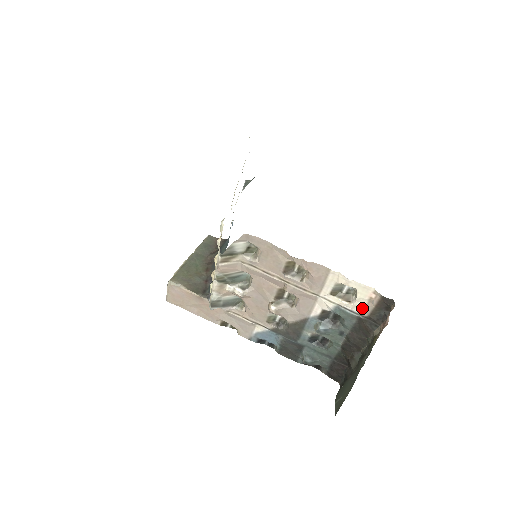
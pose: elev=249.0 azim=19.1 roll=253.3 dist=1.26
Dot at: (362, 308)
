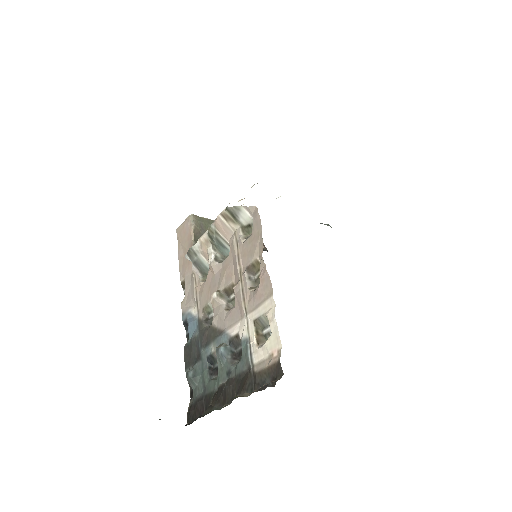
Dot at: (260, 360)
